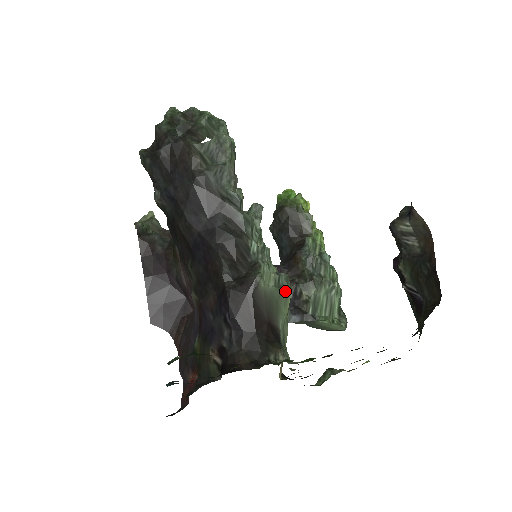
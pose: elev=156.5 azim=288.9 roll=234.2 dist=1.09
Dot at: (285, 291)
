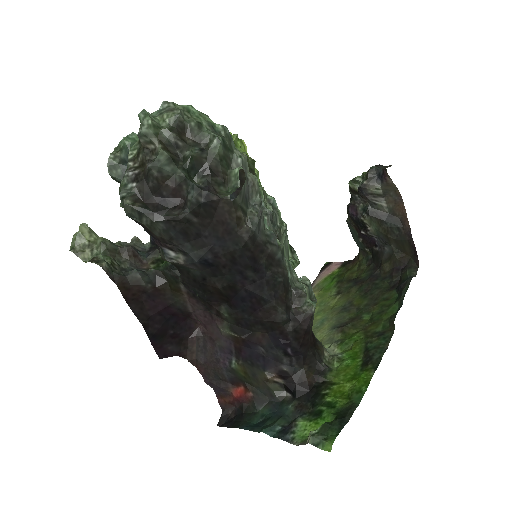
Dot at: (315, 298)
